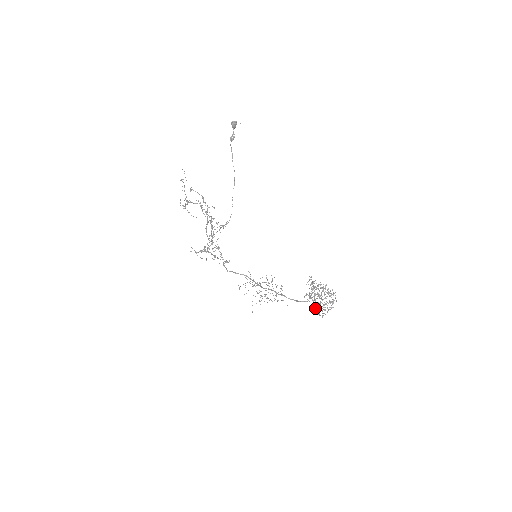
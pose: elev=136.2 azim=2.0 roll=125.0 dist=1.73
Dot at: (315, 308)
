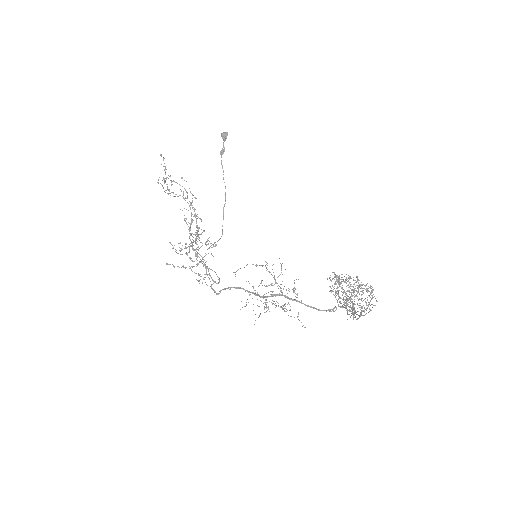
Dot at: occluded
